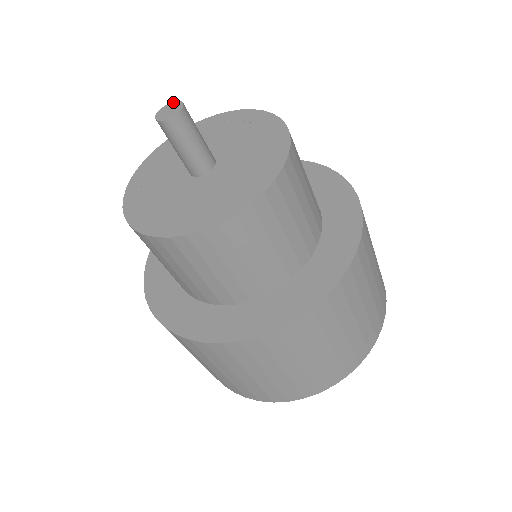
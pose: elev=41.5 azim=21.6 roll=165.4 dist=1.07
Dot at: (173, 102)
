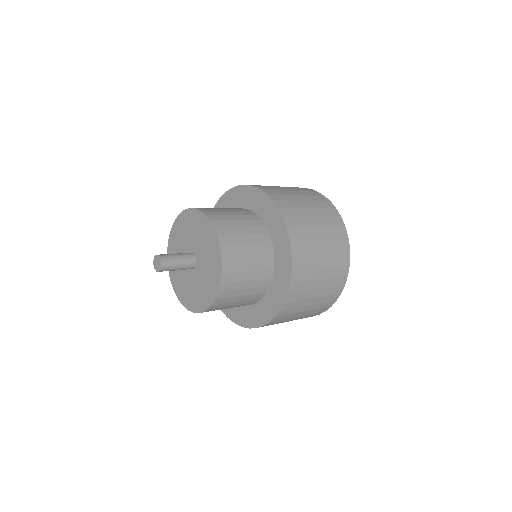
Dot at: (155, 256)
